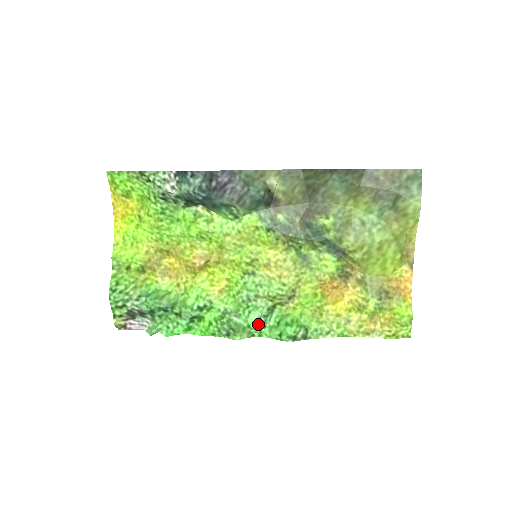
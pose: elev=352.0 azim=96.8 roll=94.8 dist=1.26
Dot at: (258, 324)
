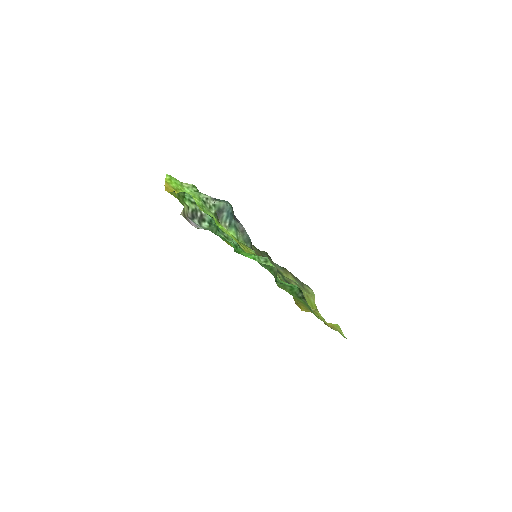
Dot at: occluded
